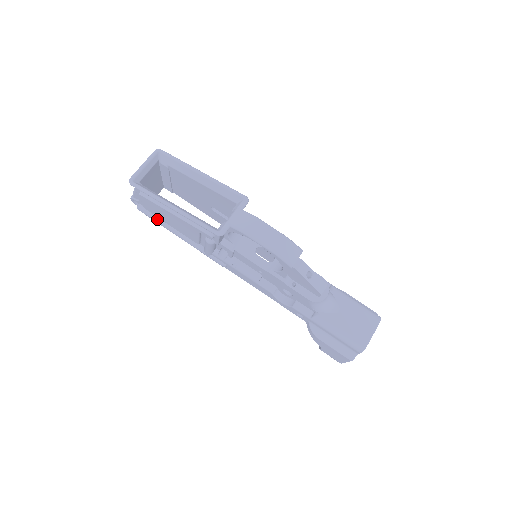
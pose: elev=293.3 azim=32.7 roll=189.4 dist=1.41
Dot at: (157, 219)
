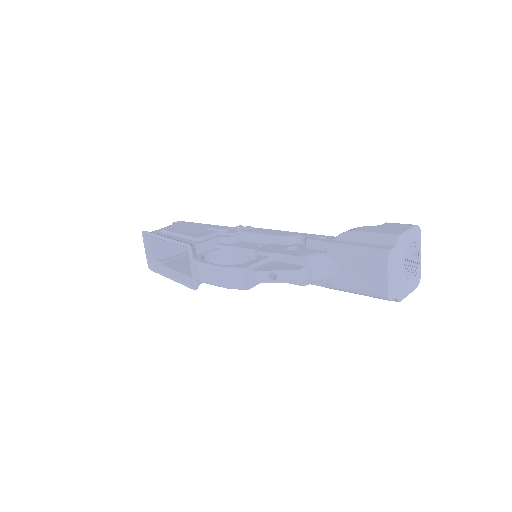
Dot at: occluded
